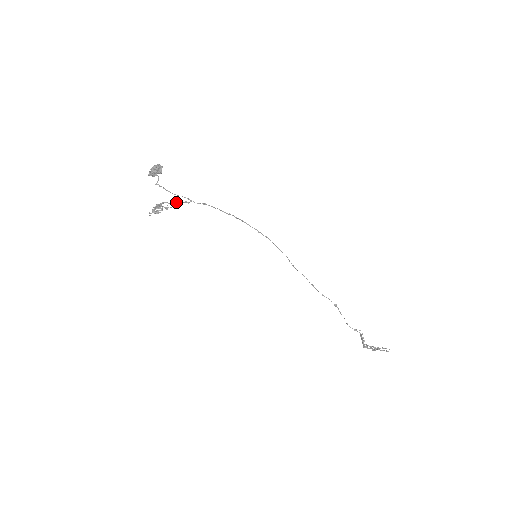
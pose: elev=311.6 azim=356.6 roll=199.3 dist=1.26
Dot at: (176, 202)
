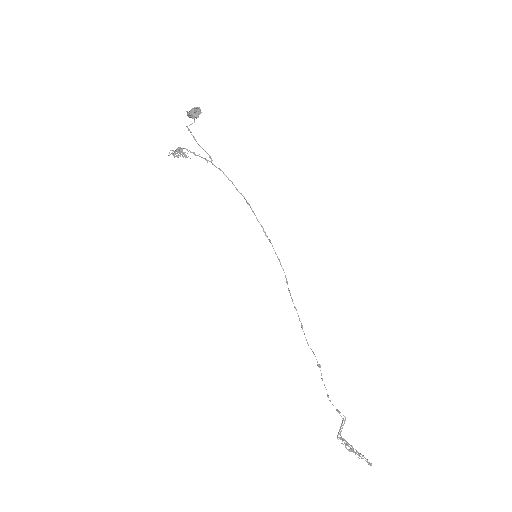
Dot at: occluded
